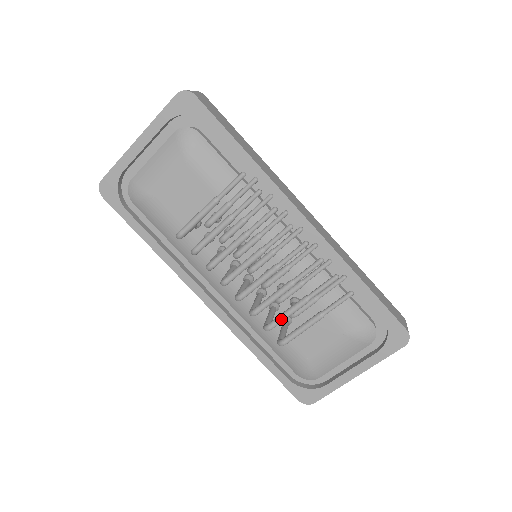
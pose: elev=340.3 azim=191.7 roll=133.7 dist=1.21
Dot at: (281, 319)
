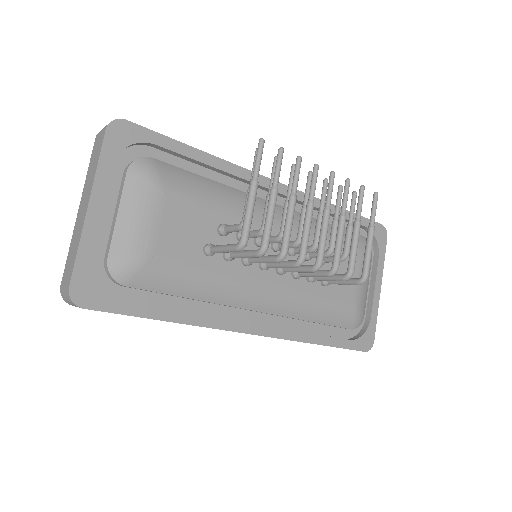
Dot at: (355, 255)
